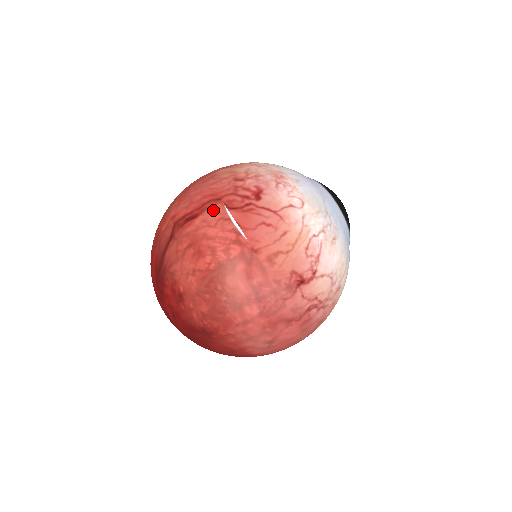
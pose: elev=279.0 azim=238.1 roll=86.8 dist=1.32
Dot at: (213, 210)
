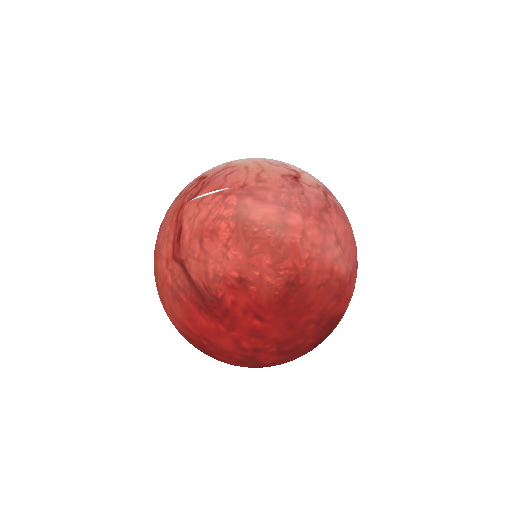
Dot at: (186, 210)
